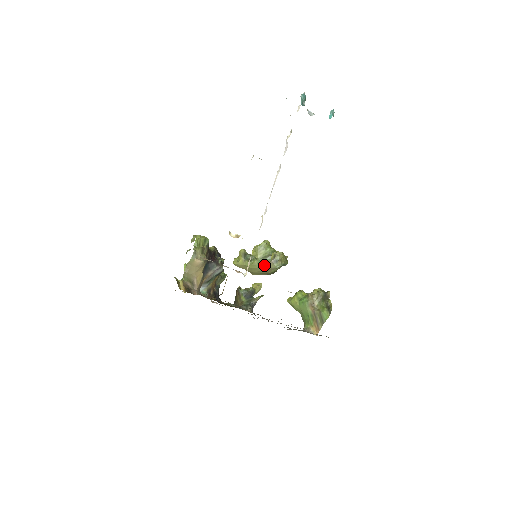
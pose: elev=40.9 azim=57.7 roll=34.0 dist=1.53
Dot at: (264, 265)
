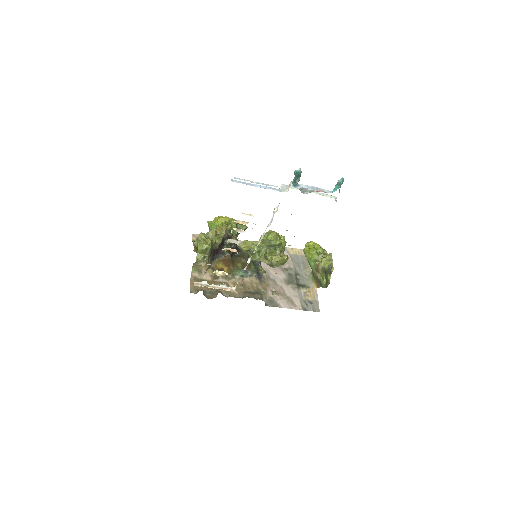
Dot at: (264, 261)
